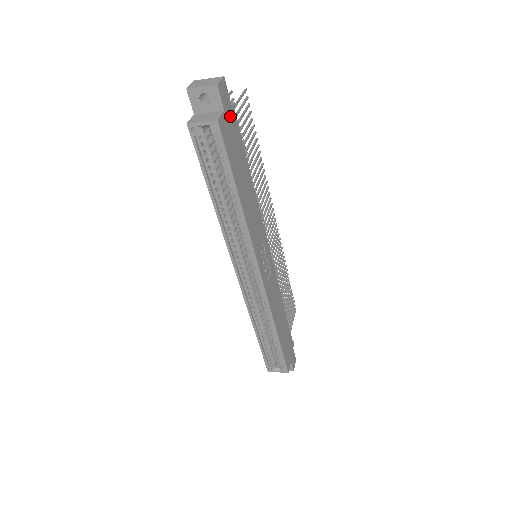
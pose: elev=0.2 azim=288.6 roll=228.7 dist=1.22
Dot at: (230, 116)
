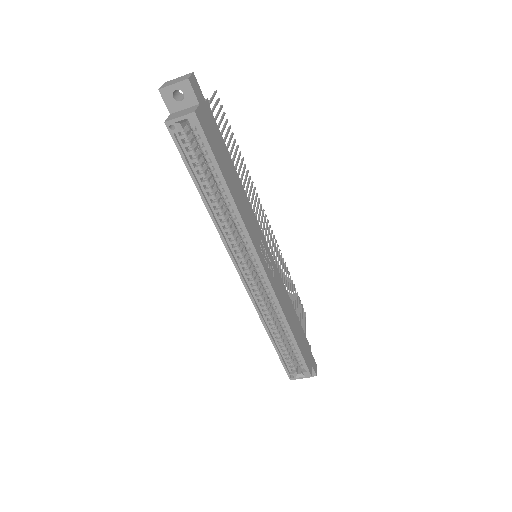
Dot at: (206, 110)
